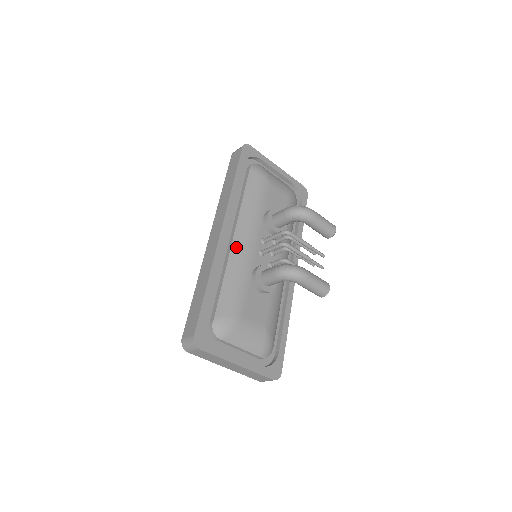
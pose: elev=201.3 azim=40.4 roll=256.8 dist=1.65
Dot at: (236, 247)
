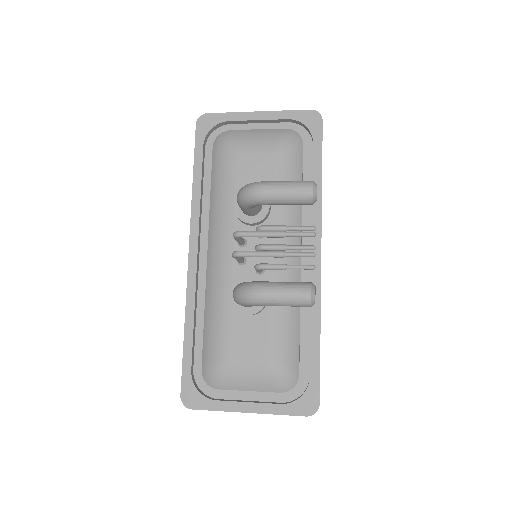
Dot at: (210, 268)
